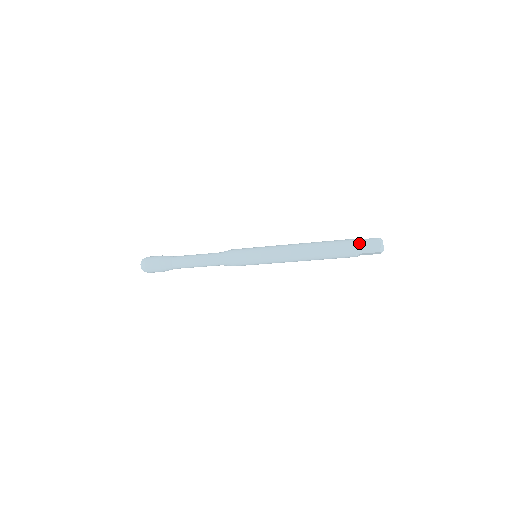
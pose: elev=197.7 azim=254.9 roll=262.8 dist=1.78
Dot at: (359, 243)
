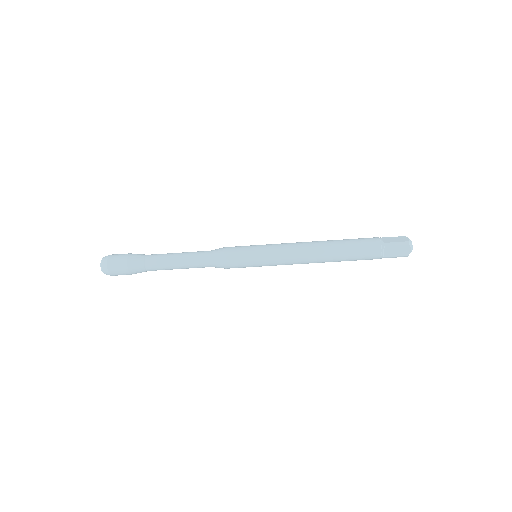
Dot at: (383, 238)
